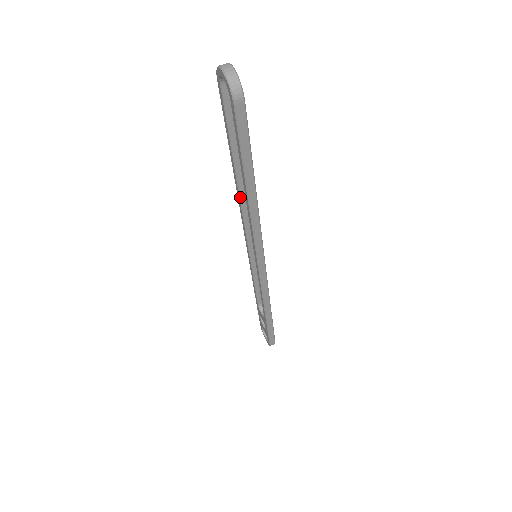
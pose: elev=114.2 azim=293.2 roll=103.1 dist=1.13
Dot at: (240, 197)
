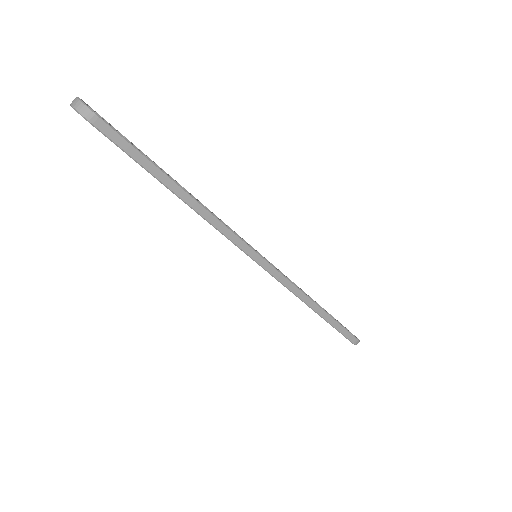
Dot at: occluded
